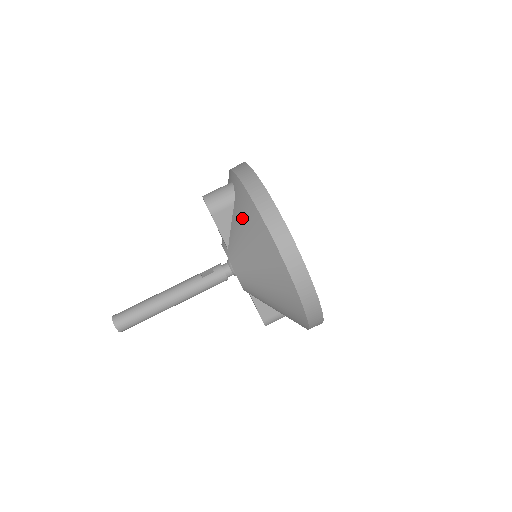
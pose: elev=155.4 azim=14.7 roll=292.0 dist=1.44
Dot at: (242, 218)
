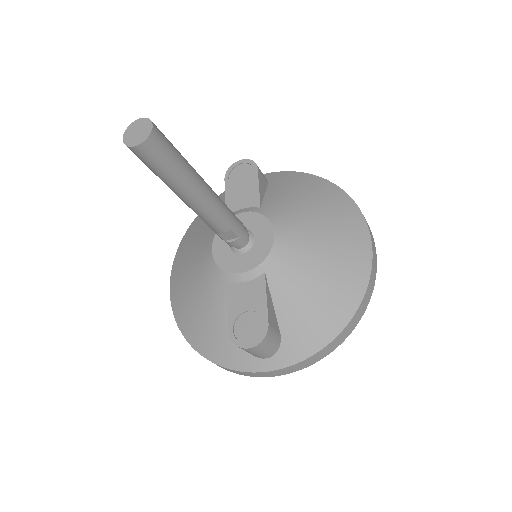
Dot at: (291, 184)
